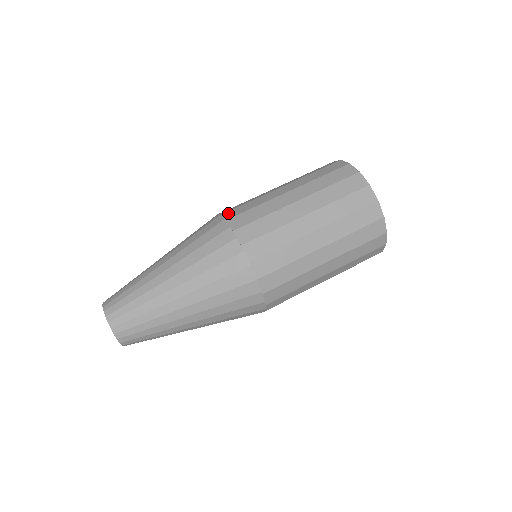
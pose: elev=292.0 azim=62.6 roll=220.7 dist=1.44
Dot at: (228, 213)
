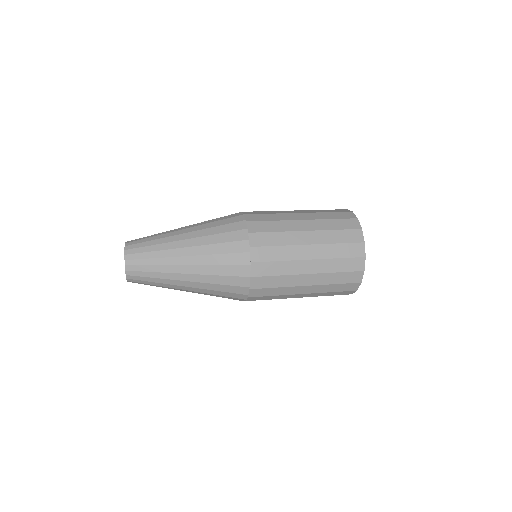
Dot at: occluded
